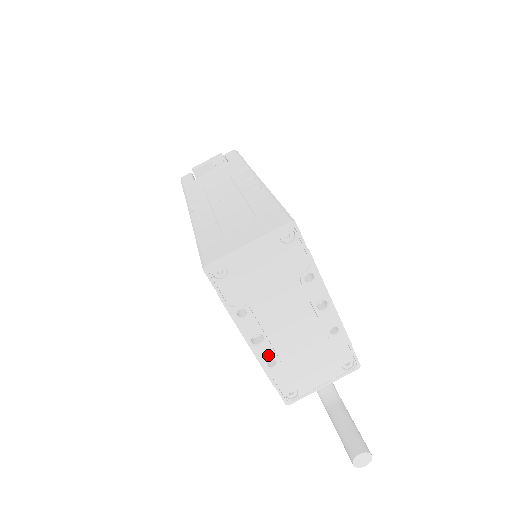
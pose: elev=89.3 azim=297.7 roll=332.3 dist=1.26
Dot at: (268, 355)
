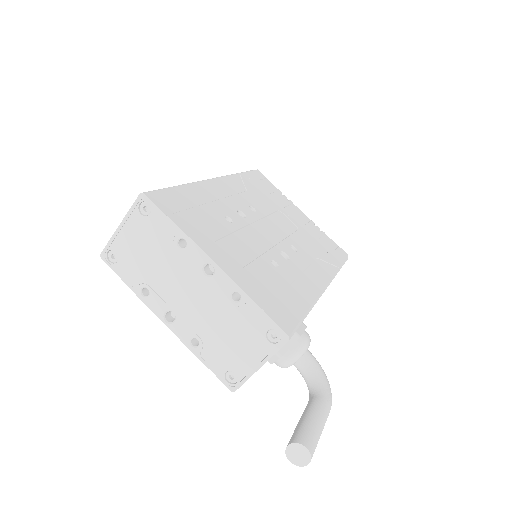
Dot at: (186, 333)
